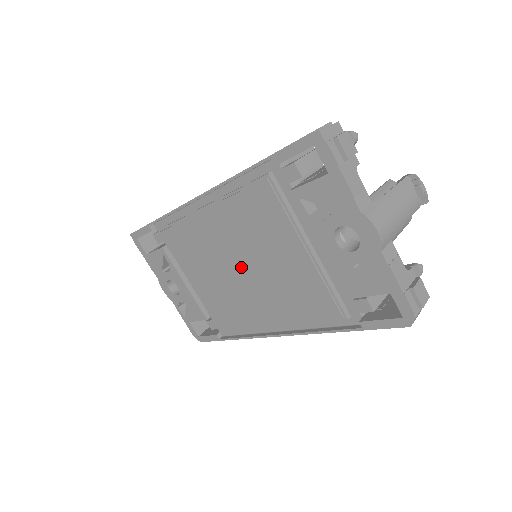
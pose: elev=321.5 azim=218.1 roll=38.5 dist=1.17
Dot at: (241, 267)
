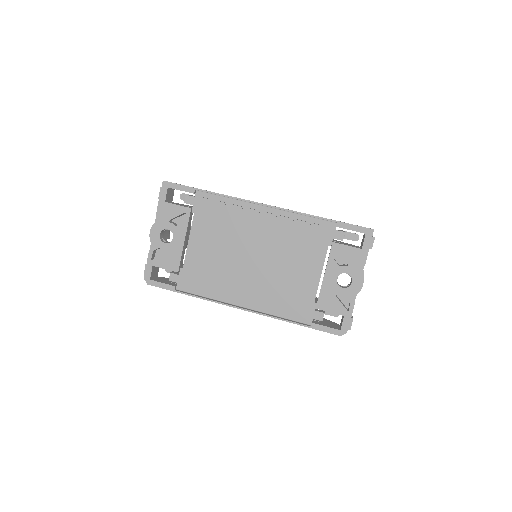
Dot at: (257, 258)
